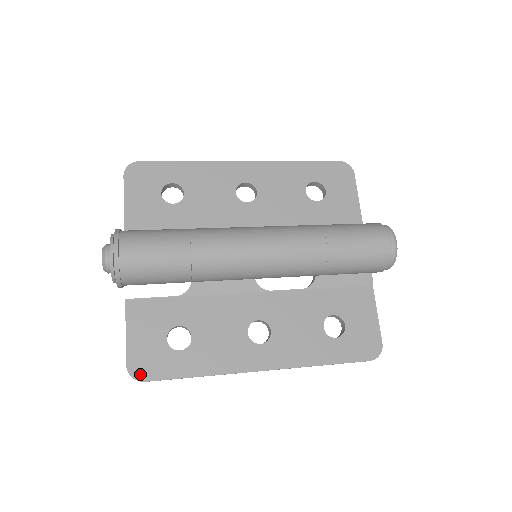
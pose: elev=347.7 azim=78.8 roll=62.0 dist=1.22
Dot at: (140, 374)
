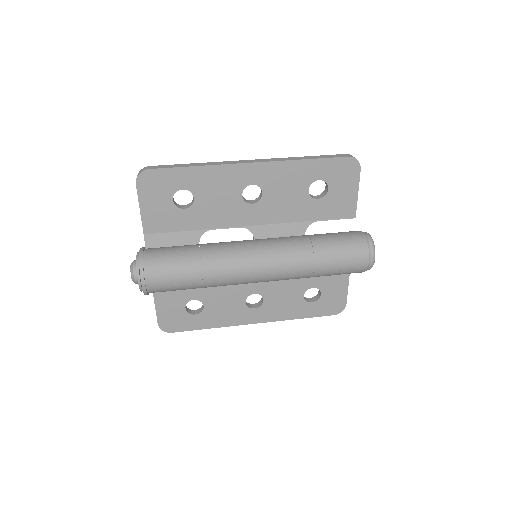
Dot at: (168, 329)
